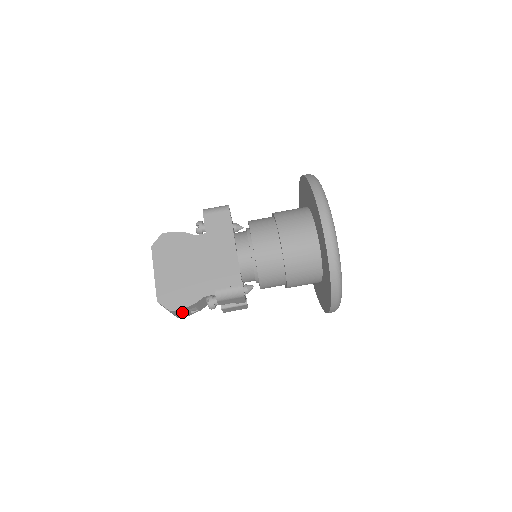
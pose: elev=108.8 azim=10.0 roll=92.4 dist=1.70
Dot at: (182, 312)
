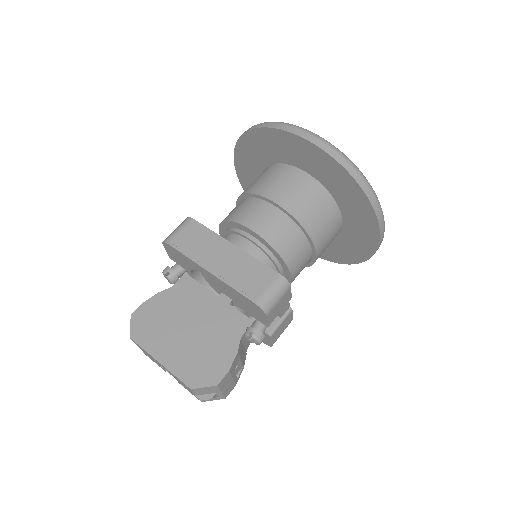
Dot at: (228, 380)
